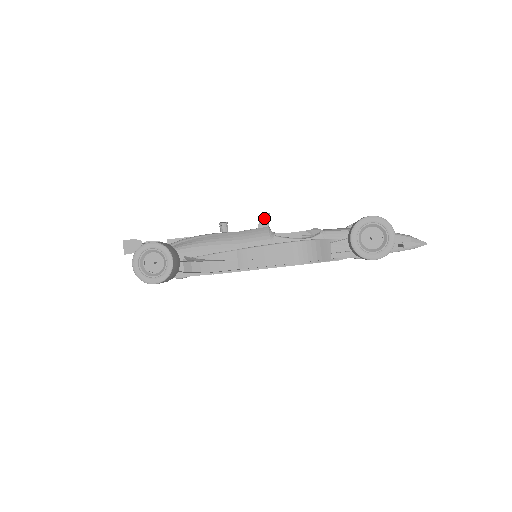
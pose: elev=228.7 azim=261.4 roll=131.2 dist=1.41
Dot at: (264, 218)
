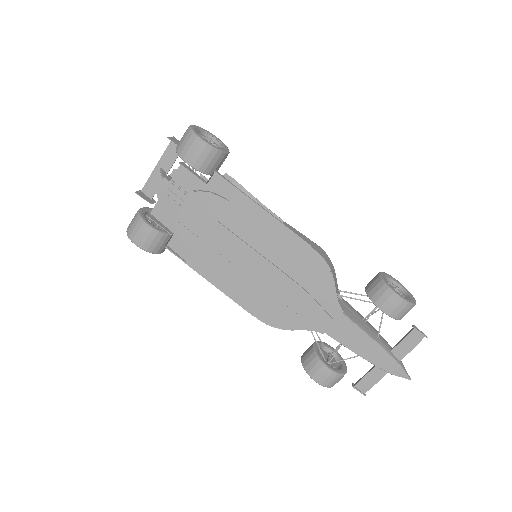
Dot at: occluded
